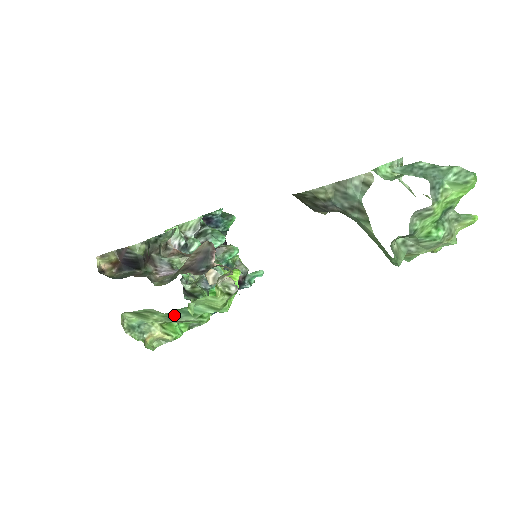
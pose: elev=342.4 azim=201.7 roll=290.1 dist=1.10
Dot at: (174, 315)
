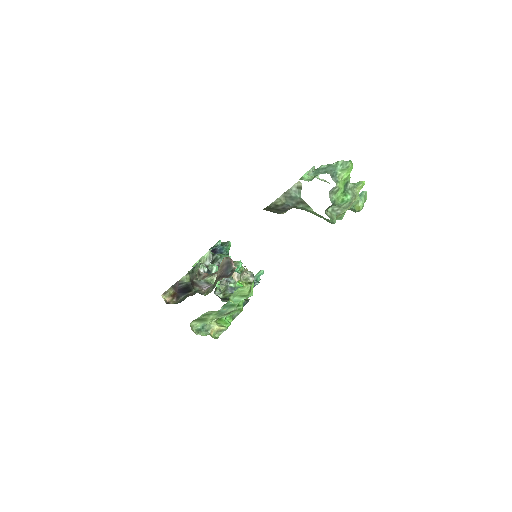
Dot at: (222, 311)
